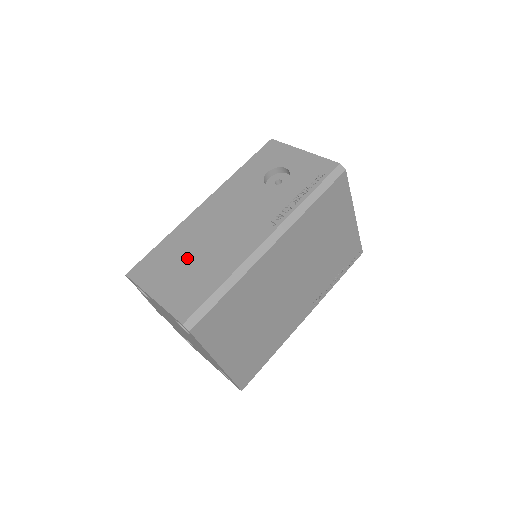
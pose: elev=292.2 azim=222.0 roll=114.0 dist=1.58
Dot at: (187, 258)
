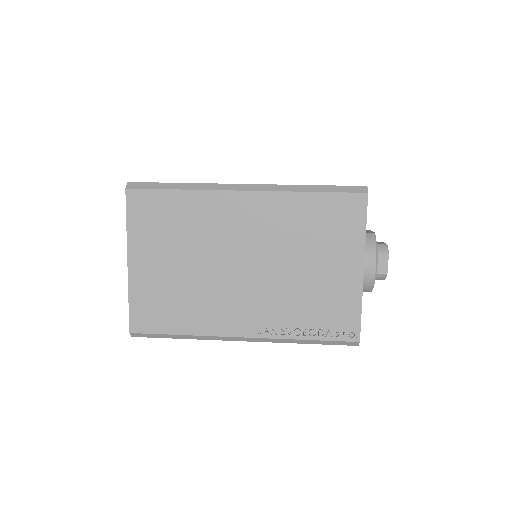
Dot at: occluded
